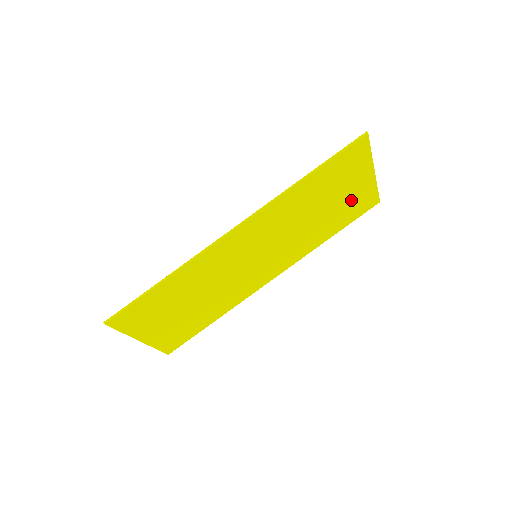
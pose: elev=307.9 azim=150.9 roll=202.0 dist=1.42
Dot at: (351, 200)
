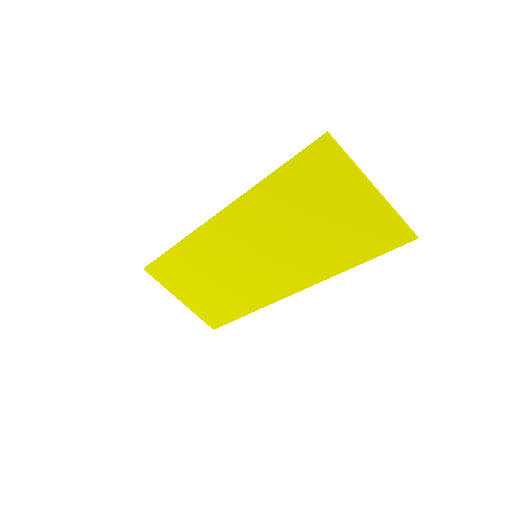
Dot at: (357, 222)
